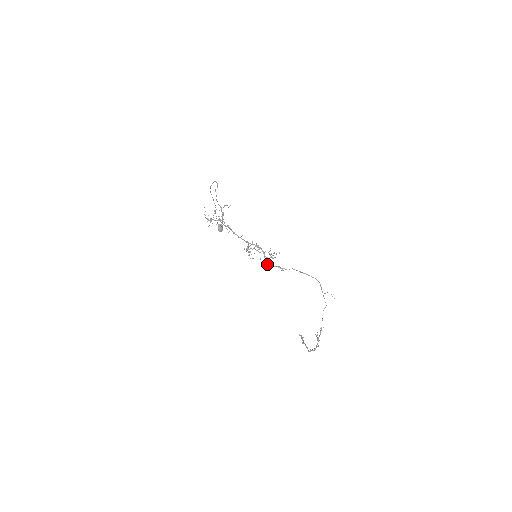
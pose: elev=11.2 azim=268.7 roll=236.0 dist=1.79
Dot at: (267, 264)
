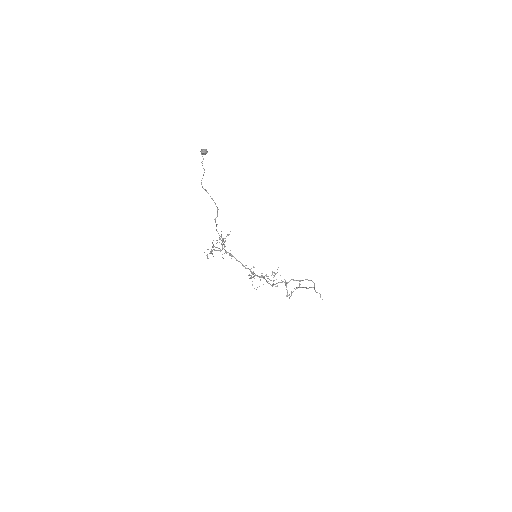
Dot at: occluded
